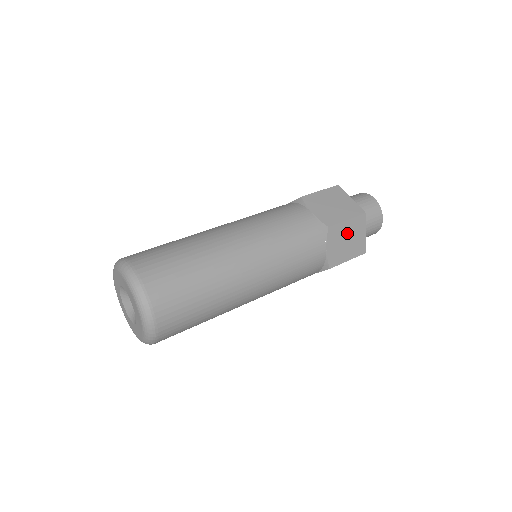
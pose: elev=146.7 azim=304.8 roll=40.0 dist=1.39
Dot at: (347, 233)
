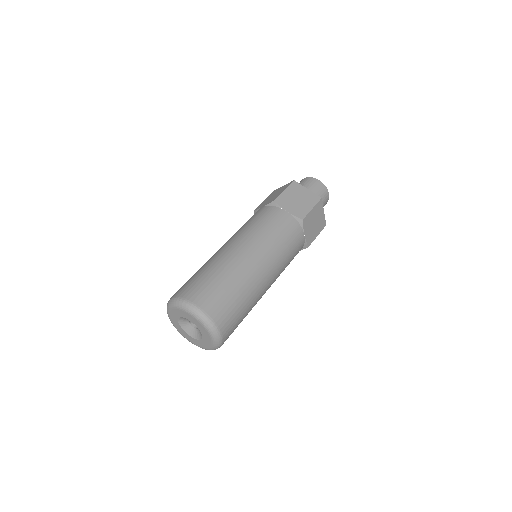
Dot at: (314, 217)
